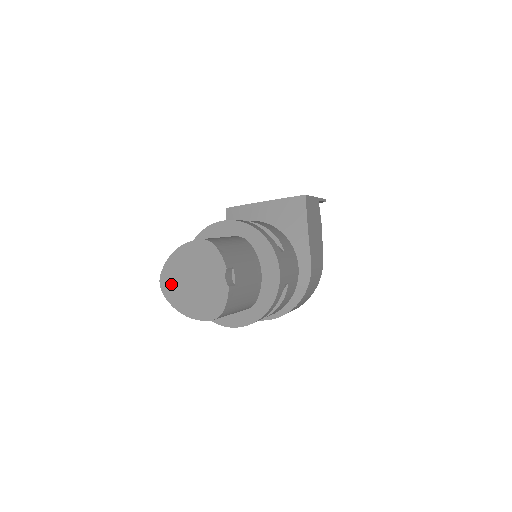
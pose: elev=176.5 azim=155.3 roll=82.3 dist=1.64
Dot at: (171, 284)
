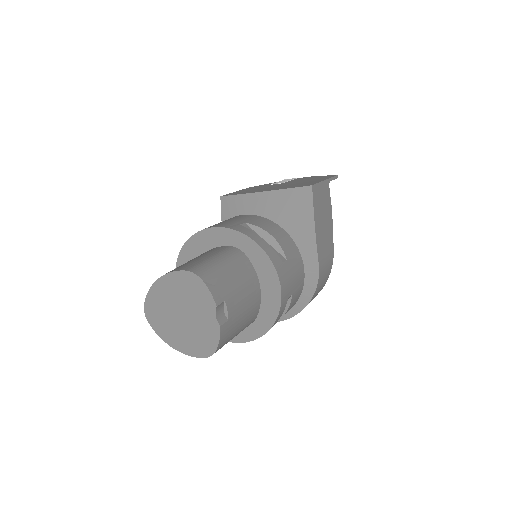
Dot at: (157, 315)
